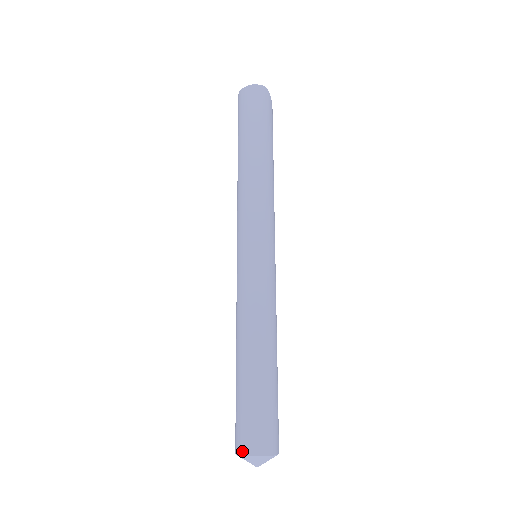
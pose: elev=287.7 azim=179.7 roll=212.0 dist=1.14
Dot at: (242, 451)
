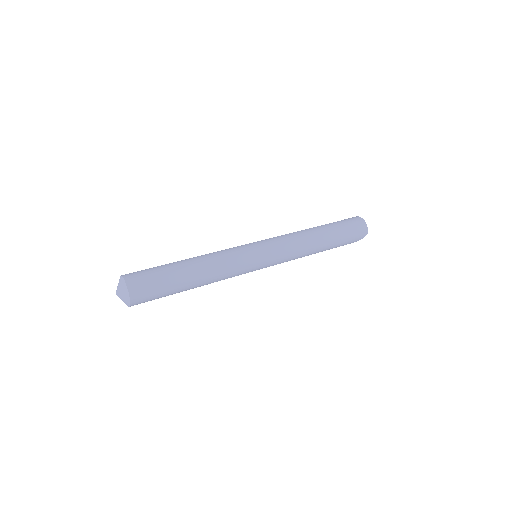
Dot at: (127, 279)
